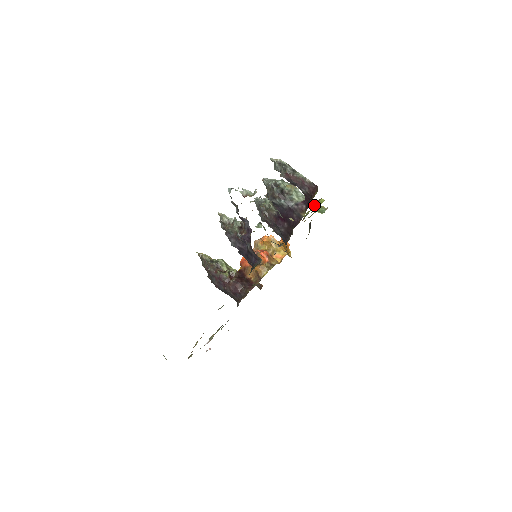
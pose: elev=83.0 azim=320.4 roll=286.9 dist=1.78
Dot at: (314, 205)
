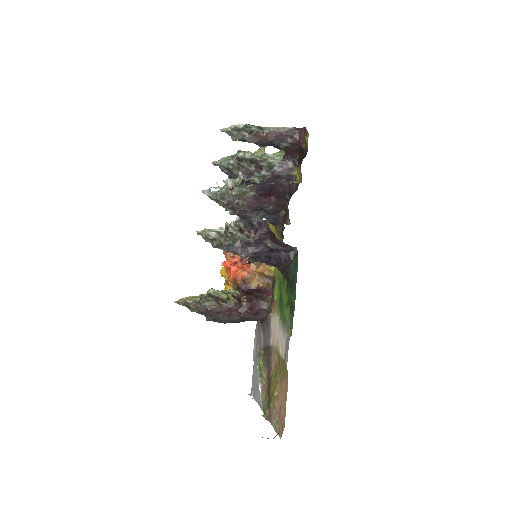
Dot at: occluded
